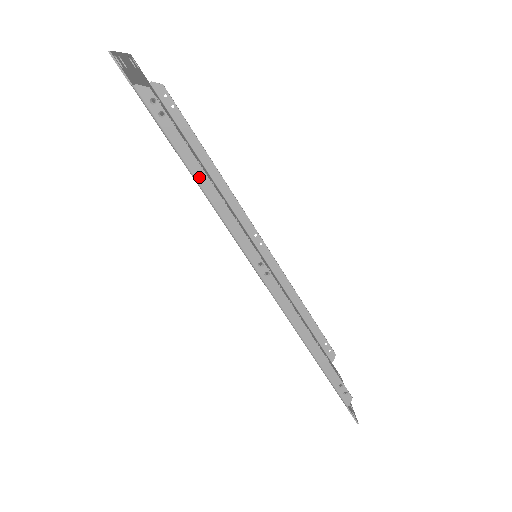
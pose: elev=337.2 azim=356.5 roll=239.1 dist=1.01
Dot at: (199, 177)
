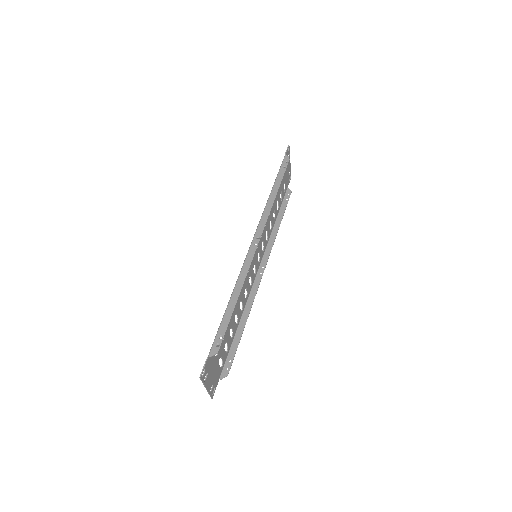
Dot at: (274, 191)
